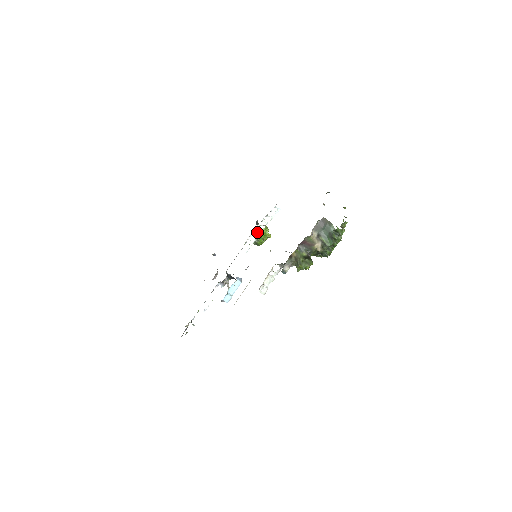
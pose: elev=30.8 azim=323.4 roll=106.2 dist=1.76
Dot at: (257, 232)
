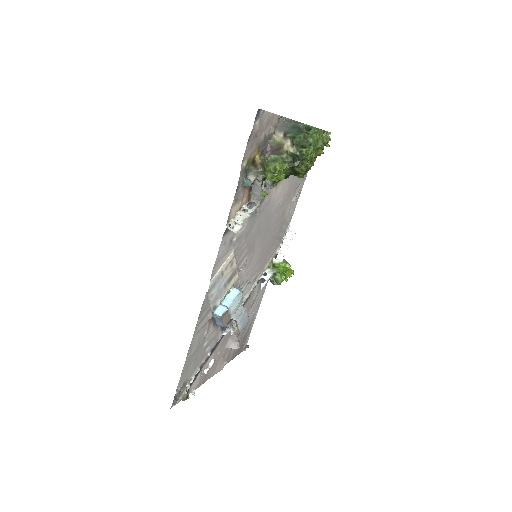
Dot at: (274, 266)
